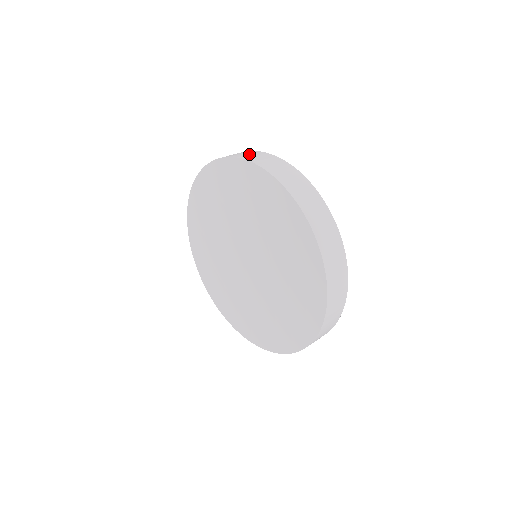
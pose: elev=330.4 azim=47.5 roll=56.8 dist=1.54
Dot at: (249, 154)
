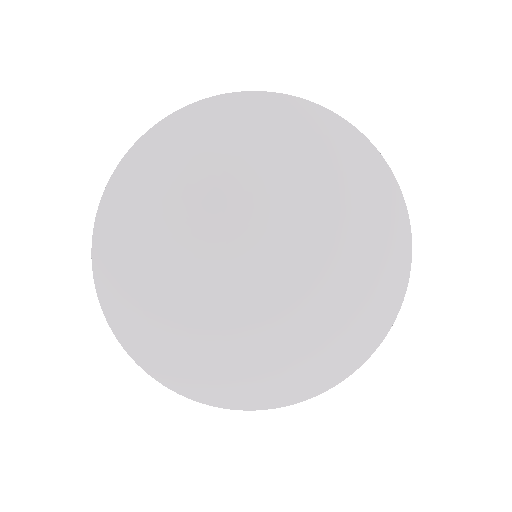
Dot at: occluded
